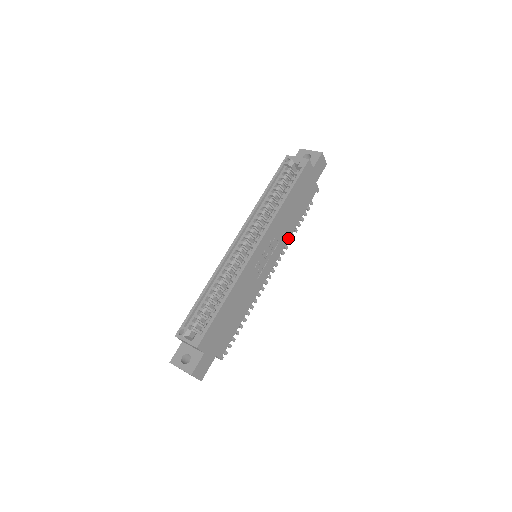
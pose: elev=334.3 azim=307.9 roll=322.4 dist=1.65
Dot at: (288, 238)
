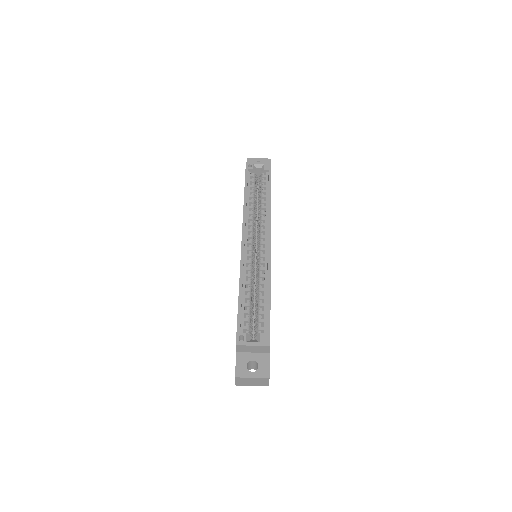
Dot at: occluded
